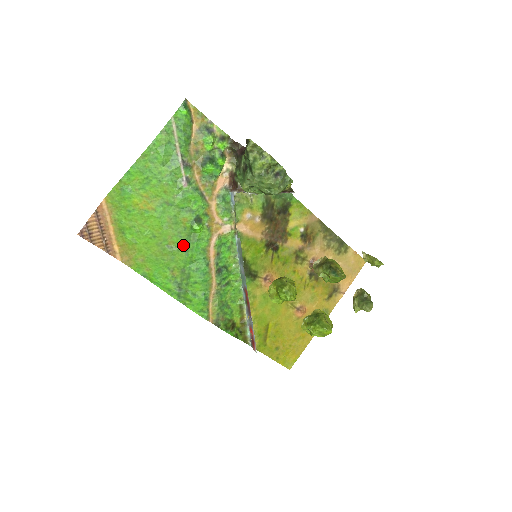
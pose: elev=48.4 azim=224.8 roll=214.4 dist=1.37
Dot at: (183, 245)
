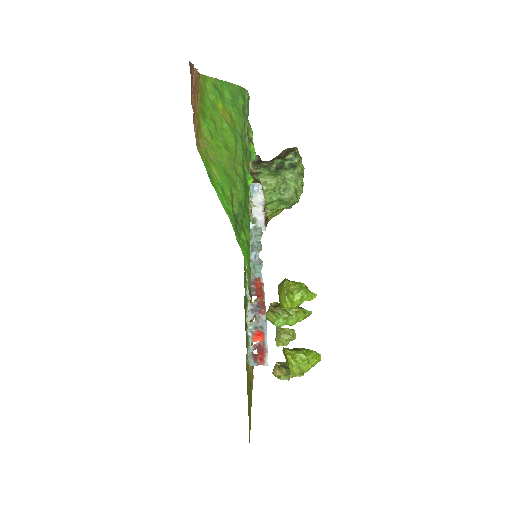
Dot at: (244, 181)
